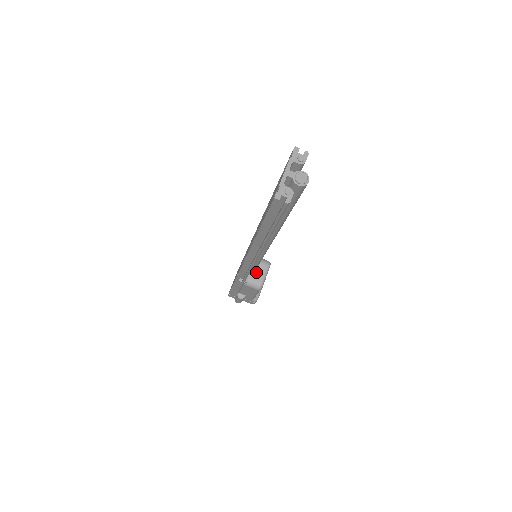
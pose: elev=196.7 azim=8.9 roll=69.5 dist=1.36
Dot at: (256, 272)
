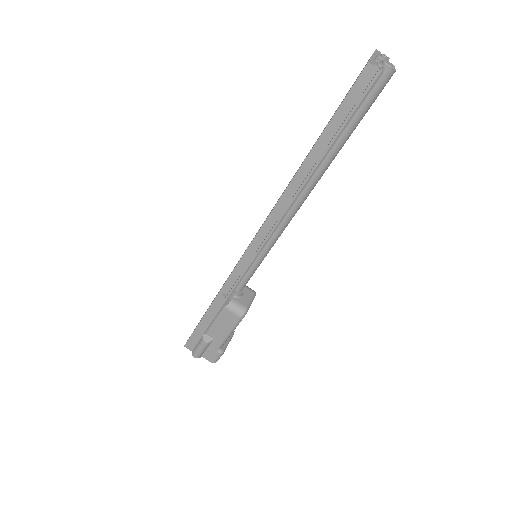
Dot at: (241, 295)
